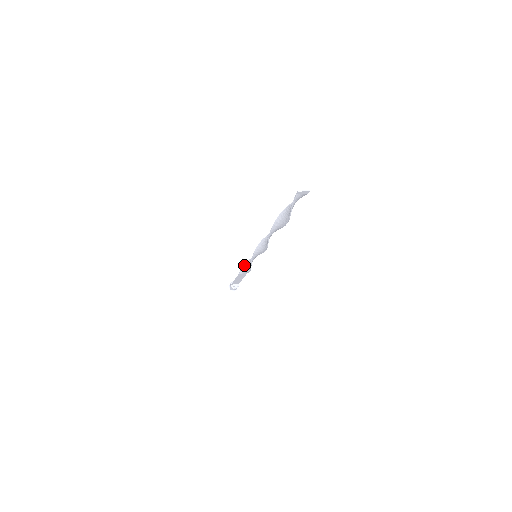
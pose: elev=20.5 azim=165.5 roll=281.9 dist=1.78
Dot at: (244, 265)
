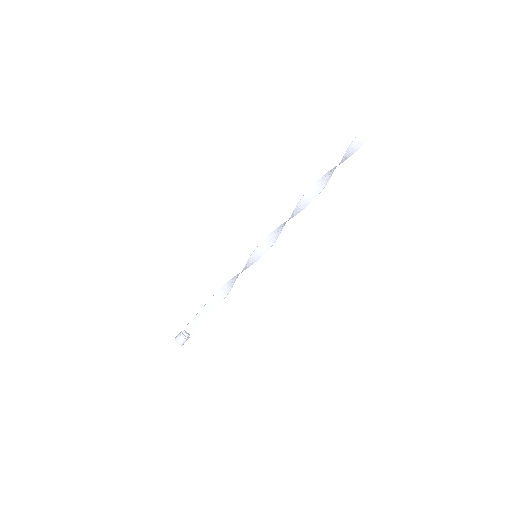
Dot at: (227, 283)
